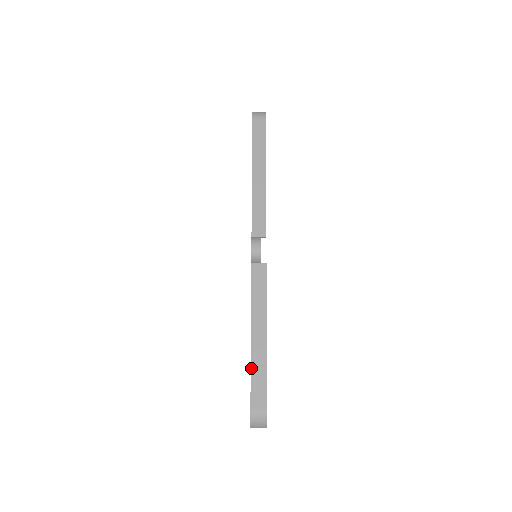
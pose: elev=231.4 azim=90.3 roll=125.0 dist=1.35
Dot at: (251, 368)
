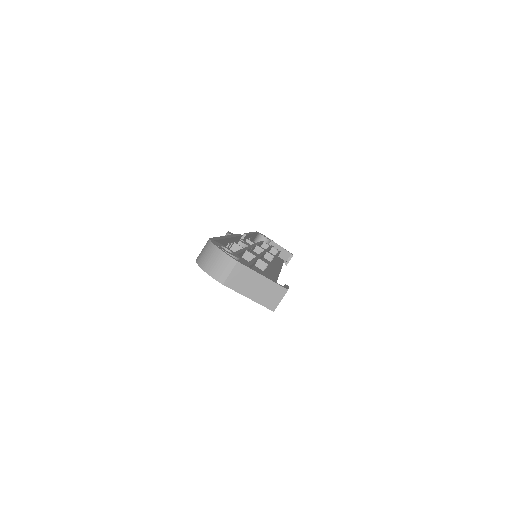
Dot at: occluded
